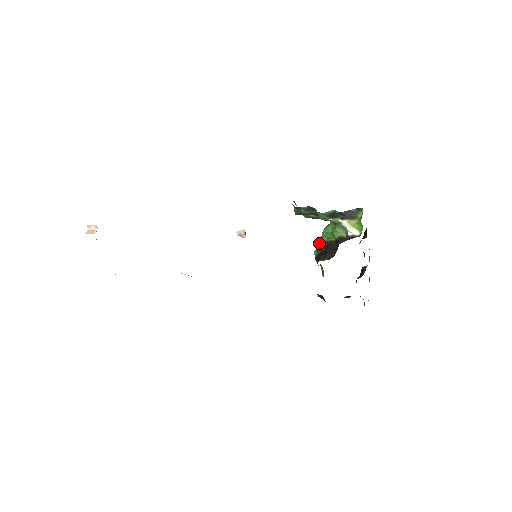
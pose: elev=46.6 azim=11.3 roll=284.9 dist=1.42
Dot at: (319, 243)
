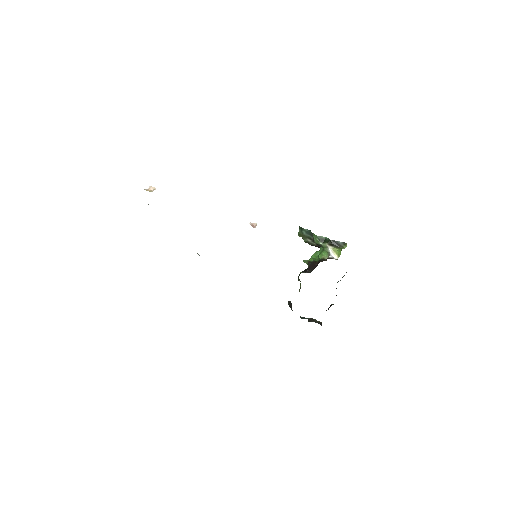
Dot at: (306, 262)
